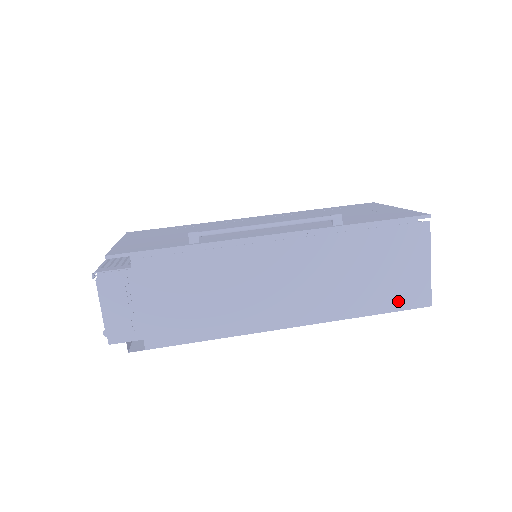
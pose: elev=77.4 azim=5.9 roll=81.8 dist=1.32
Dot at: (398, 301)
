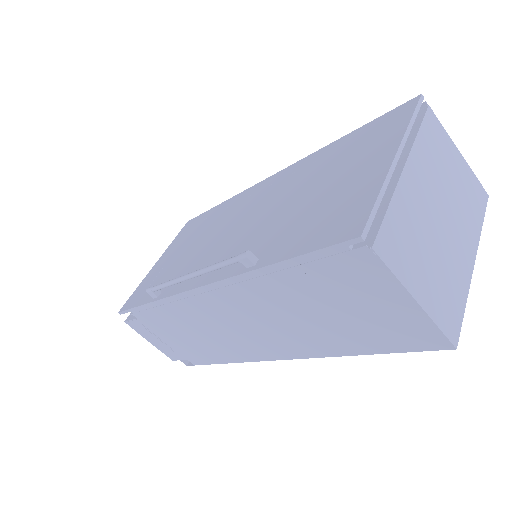
Dot at: (392, 342)
